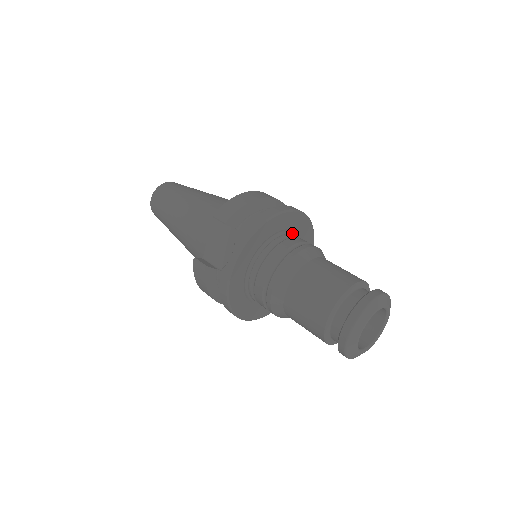
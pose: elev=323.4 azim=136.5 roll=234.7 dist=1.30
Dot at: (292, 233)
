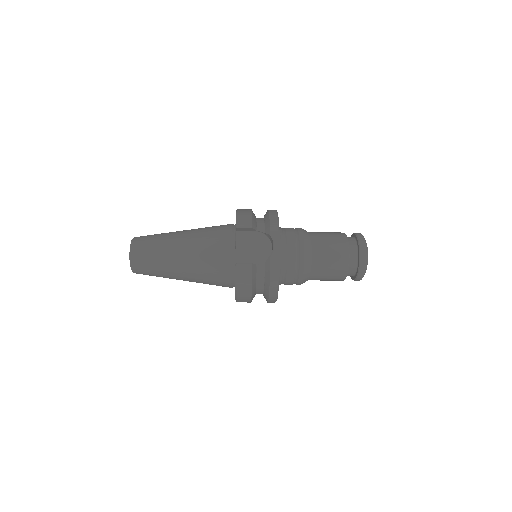
Dot at: occluded
